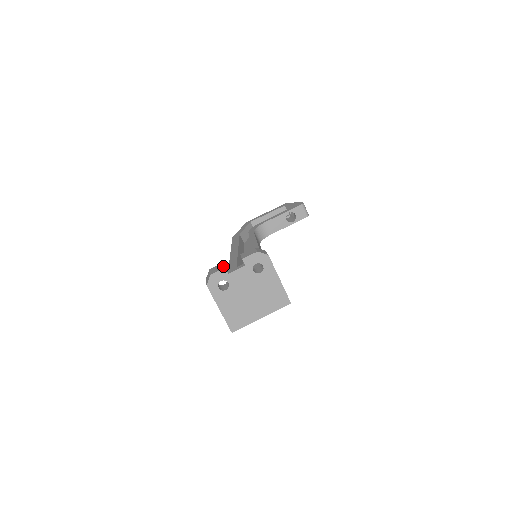
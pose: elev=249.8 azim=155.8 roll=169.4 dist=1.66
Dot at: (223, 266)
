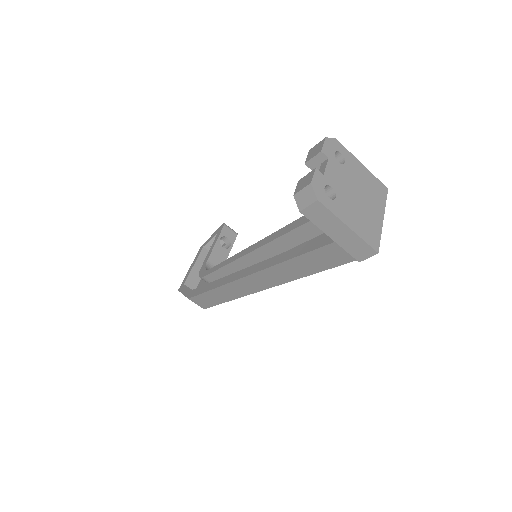
Dot at: (309, 173)
